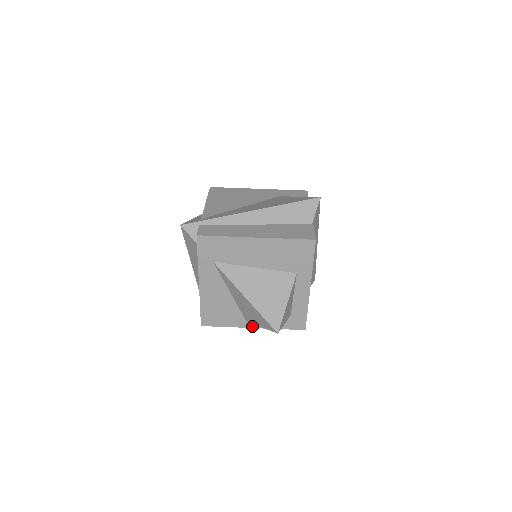
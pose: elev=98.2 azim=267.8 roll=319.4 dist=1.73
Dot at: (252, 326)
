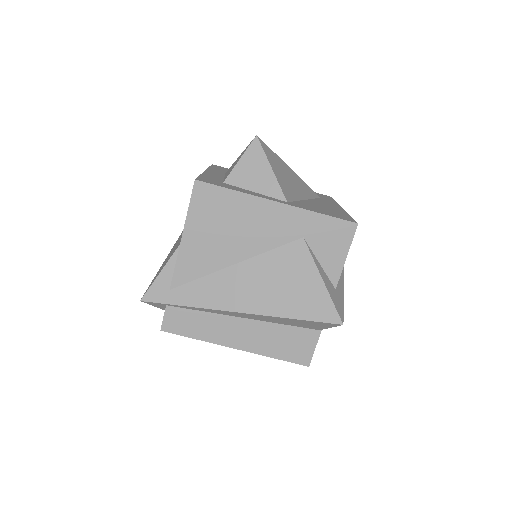
Dot at: occluded
